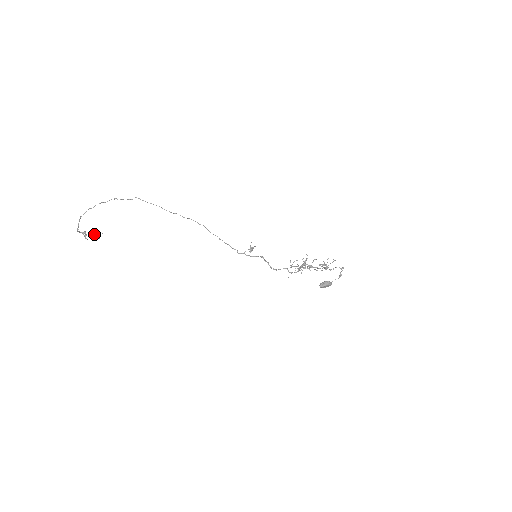
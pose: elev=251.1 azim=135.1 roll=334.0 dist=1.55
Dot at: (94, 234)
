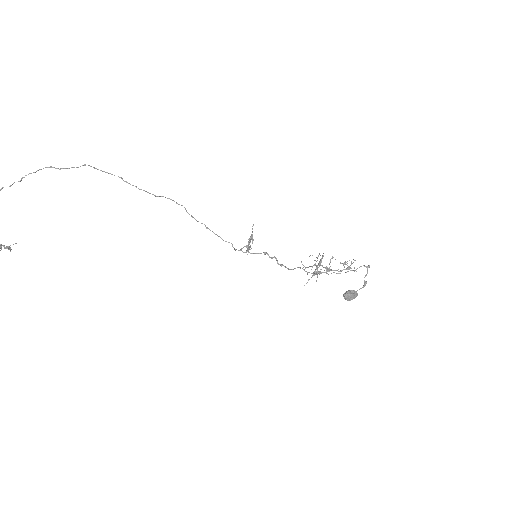
Dot at: (0, 244)
